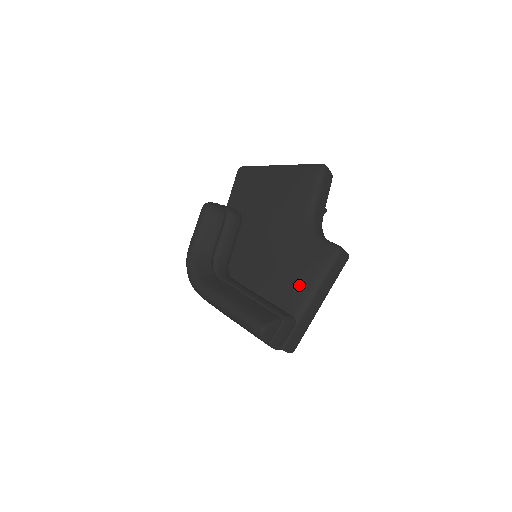
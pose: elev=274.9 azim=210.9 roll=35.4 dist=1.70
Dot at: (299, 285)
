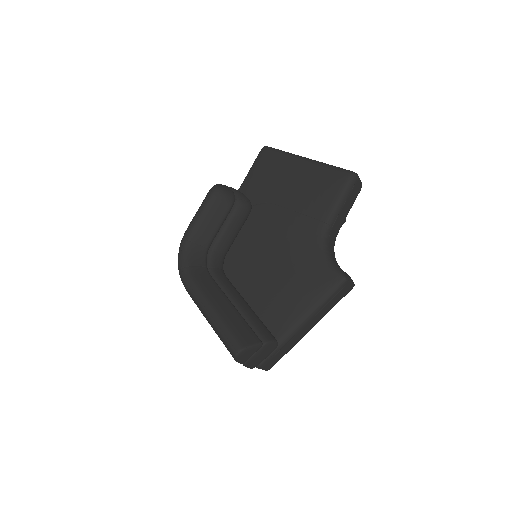
Dot at: (292, 305)
